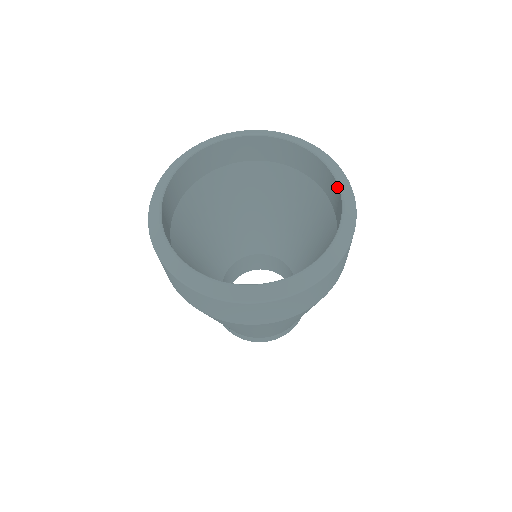
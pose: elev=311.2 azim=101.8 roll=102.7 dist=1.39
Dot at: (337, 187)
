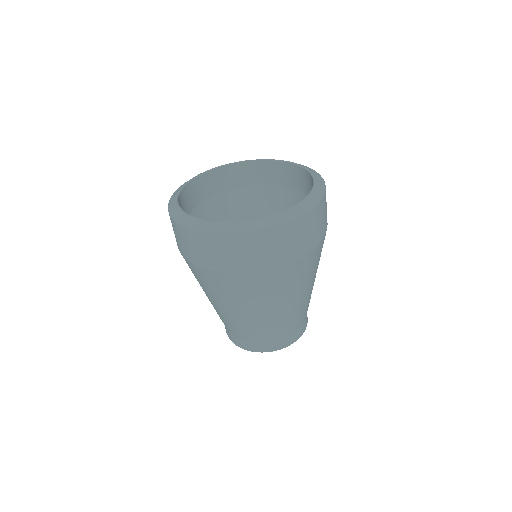
Dot at: (276, 163)
